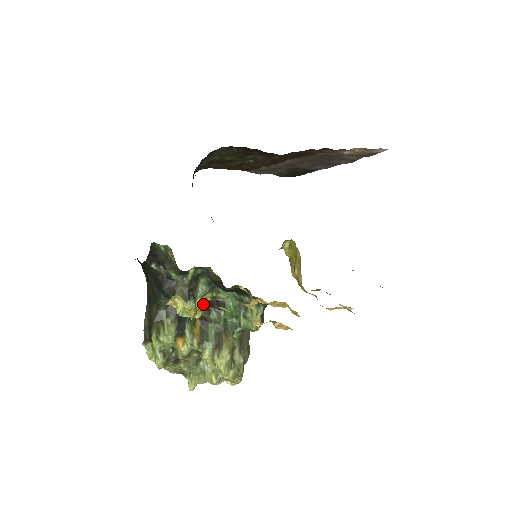
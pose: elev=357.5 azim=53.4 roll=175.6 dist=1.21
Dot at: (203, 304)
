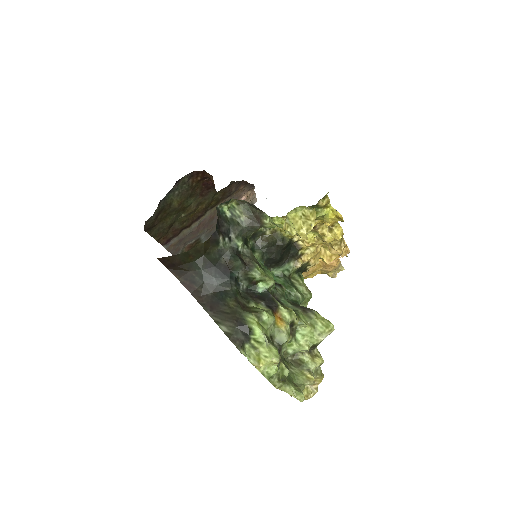
Dot at: occluded
